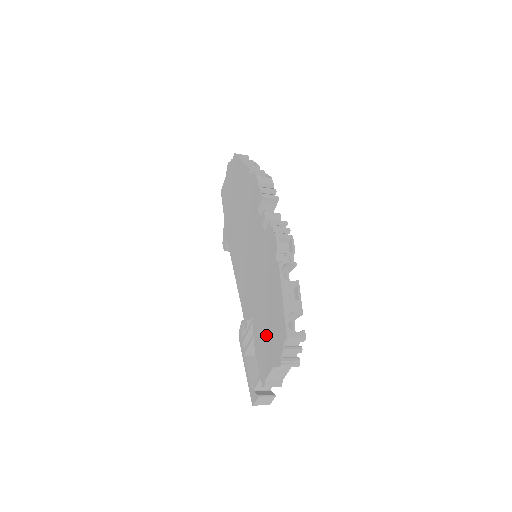
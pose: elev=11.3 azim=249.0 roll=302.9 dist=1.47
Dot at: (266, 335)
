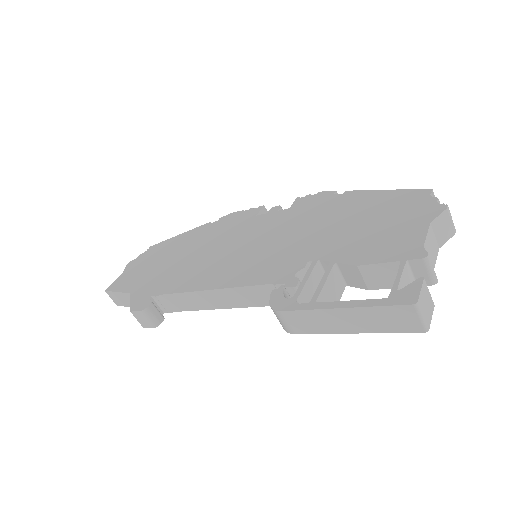
Dot at: (375, 229)
